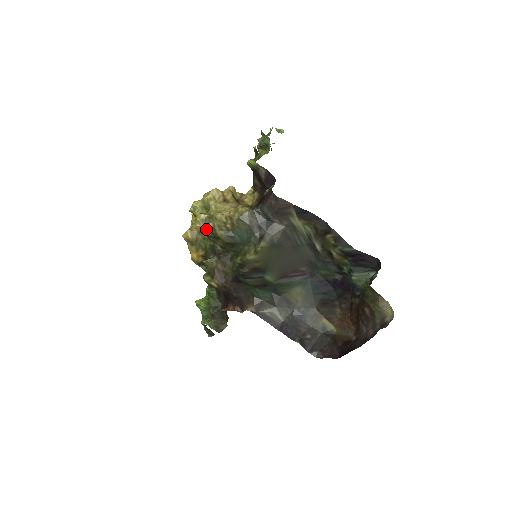
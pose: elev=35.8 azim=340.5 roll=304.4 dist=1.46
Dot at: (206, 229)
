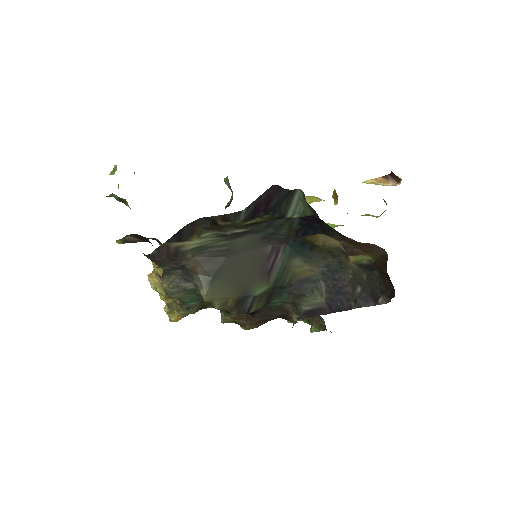
Dot at: (179, 315)
